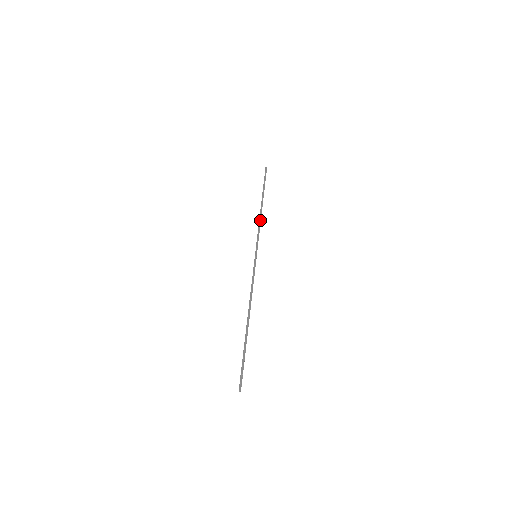
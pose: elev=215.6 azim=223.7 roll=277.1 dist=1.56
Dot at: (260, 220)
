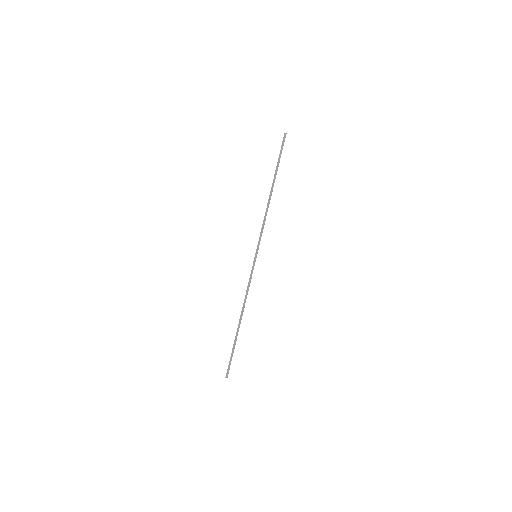
Dot at: (266, 213)
